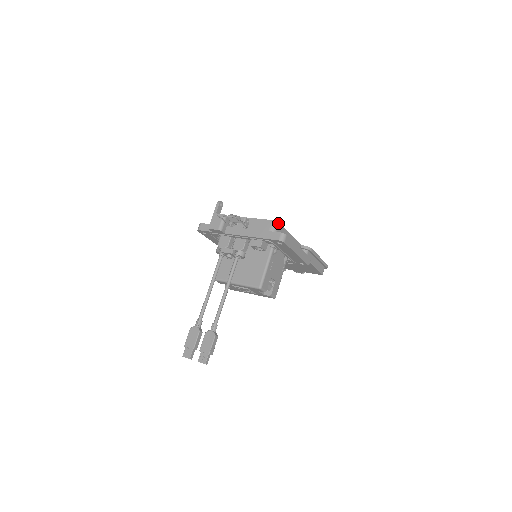
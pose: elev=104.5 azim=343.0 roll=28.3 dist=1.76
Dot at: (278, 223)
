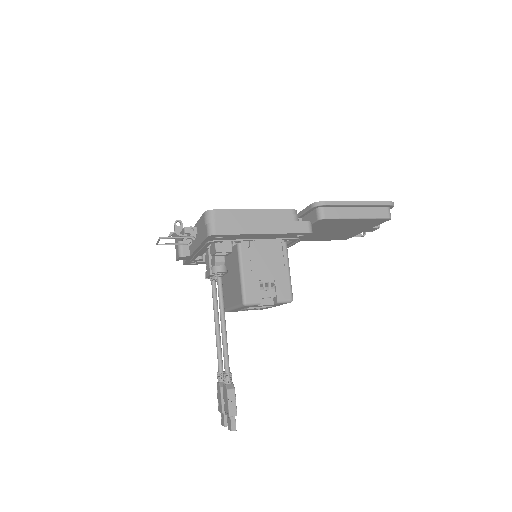
Dot at: (212, 211)
